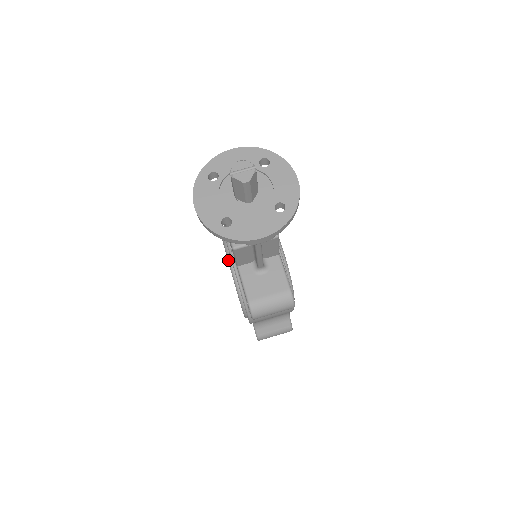
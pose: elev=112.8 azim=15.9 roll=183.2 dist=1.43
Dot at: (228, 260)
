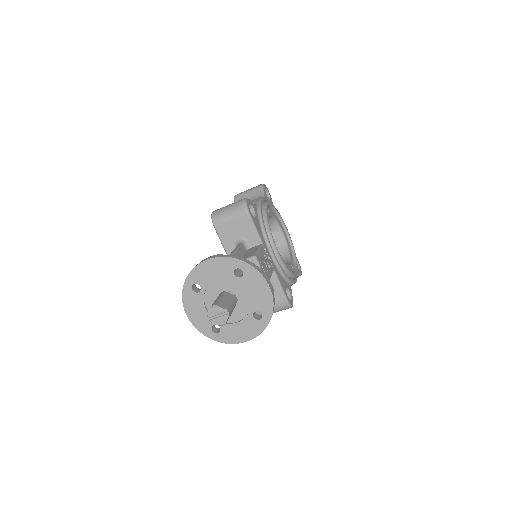
Dot at: occluded
